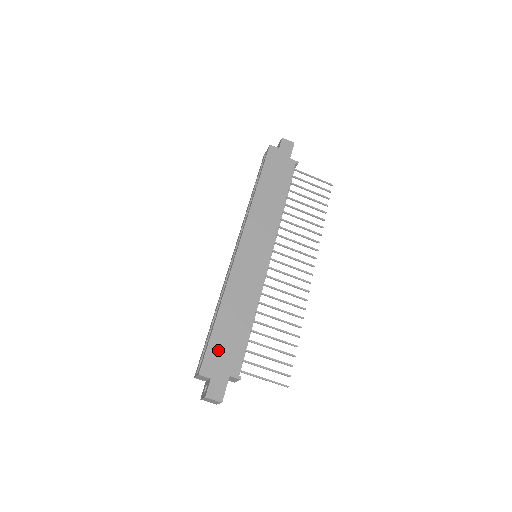
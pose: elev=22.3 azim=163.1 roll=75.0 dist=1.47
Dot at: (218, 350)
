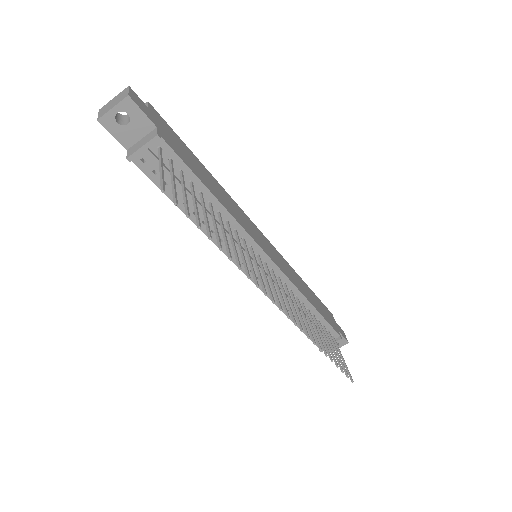
Dot at: (176, 139)
